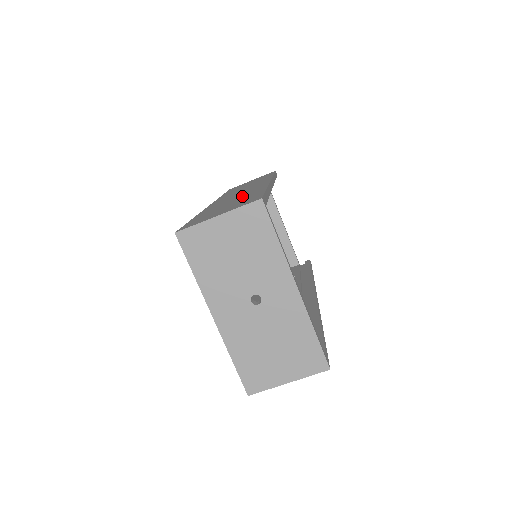
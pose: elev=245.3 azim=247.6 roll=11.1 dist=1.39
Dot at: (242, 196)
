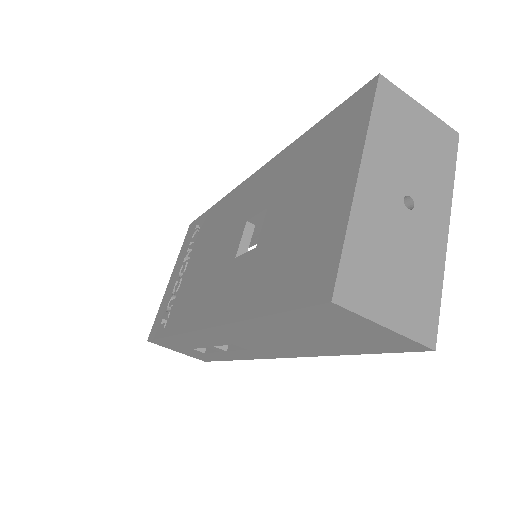
Dot at: occluded
